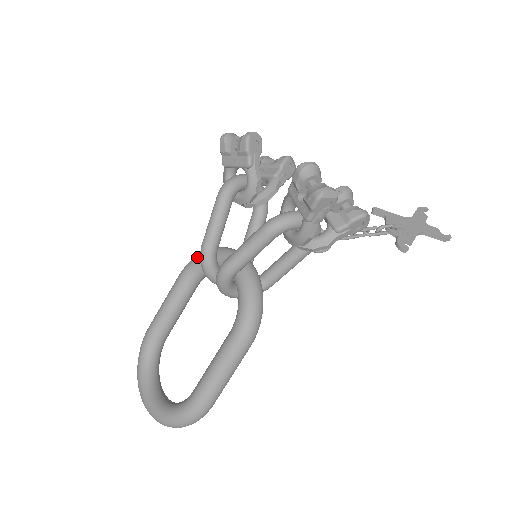
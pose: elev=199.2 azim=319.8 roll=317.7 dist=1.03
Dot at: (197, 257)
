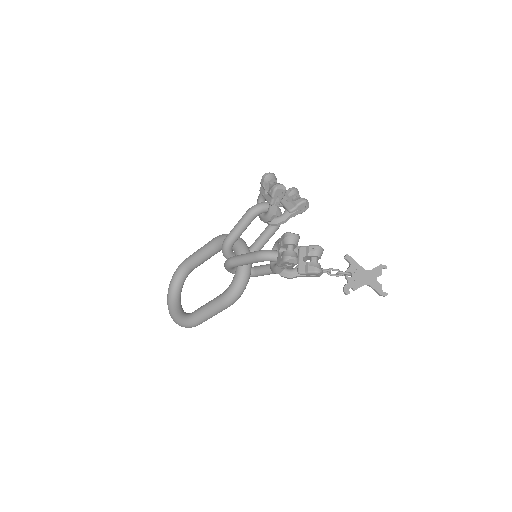
Dot at: (225, 236)
